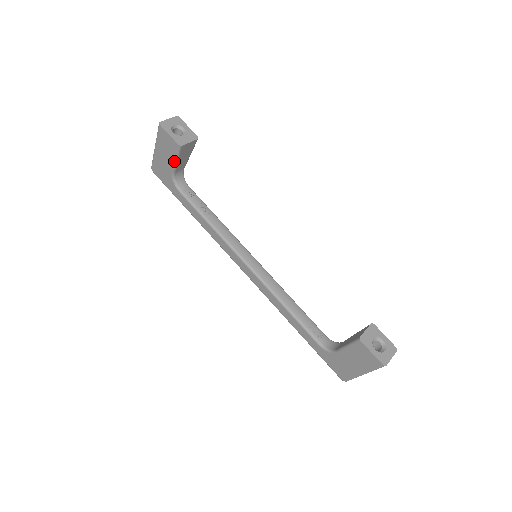
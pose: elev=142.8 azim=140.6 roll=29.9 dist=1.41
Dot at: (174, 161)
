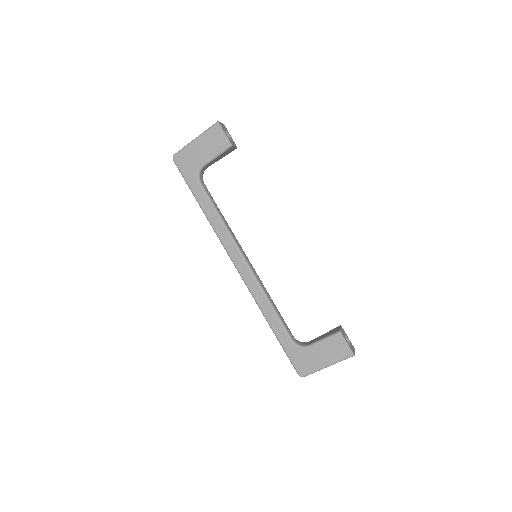
Dot at: (214, 156)
